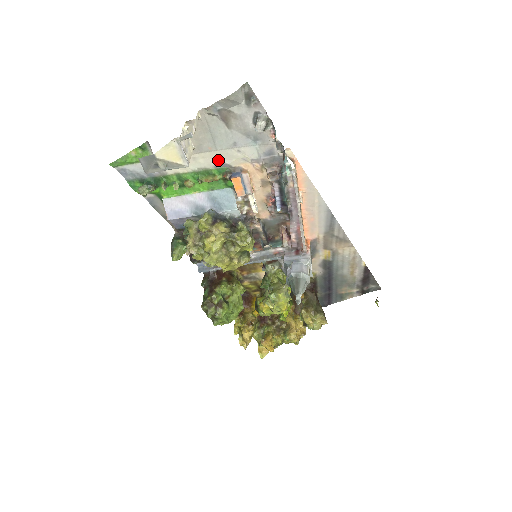
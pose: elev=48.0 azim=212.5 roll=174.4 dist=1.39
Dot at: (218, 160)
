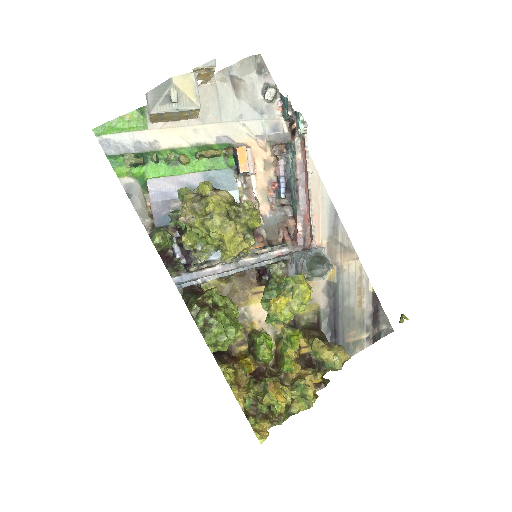
Dot at: (221, 134)
